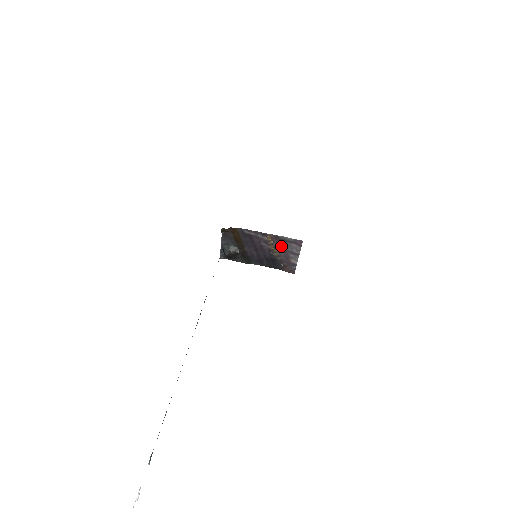
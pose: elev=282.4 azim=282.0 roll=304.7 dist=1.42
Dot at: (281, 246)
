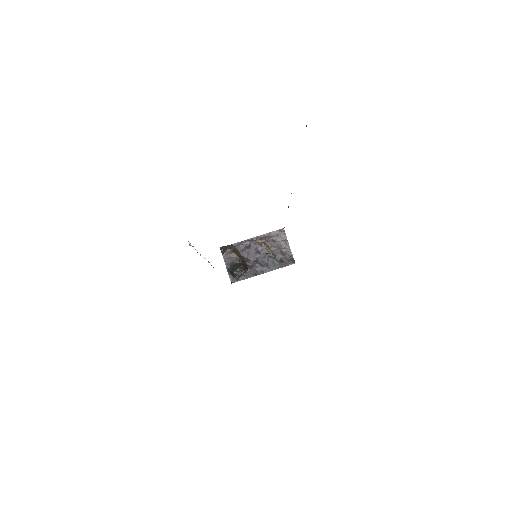
Dot at: (271, 243)
